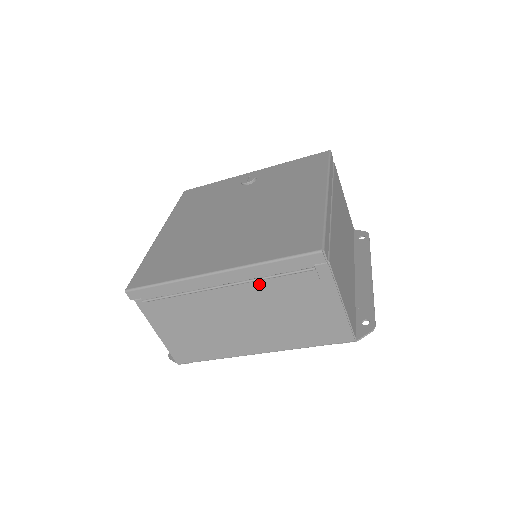
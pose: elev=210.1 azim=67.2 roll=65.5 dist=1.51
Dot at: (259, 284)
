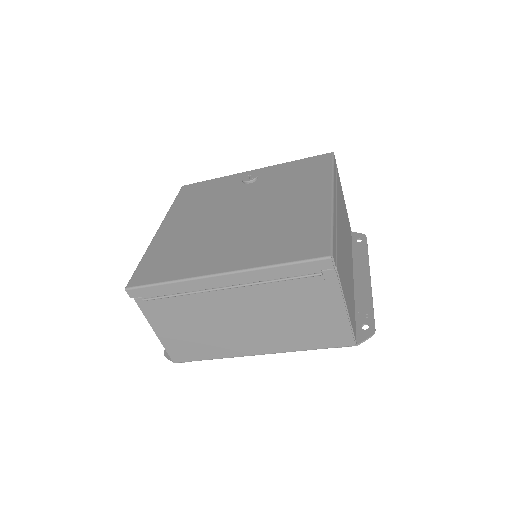
Dot at: (264, 287)
